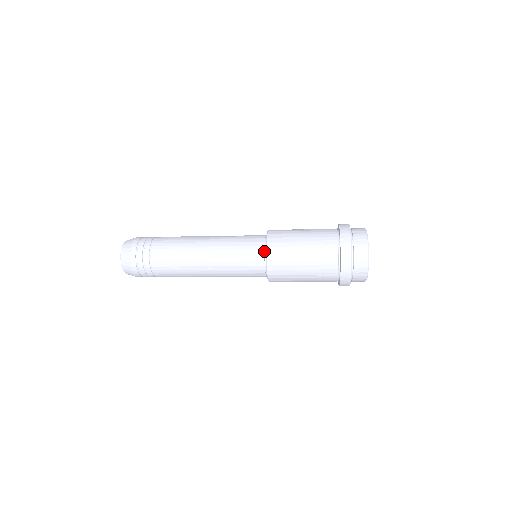
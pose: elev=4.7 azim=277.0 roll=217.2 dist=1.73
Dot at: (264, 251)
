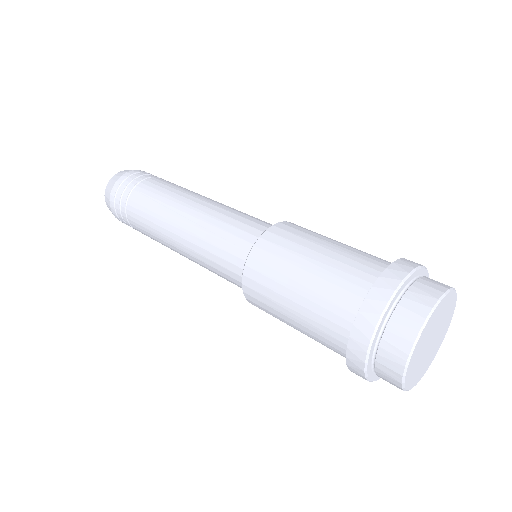
Dot at: occluded
